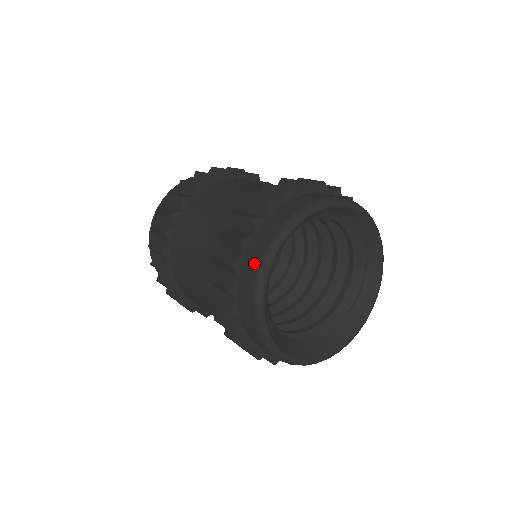
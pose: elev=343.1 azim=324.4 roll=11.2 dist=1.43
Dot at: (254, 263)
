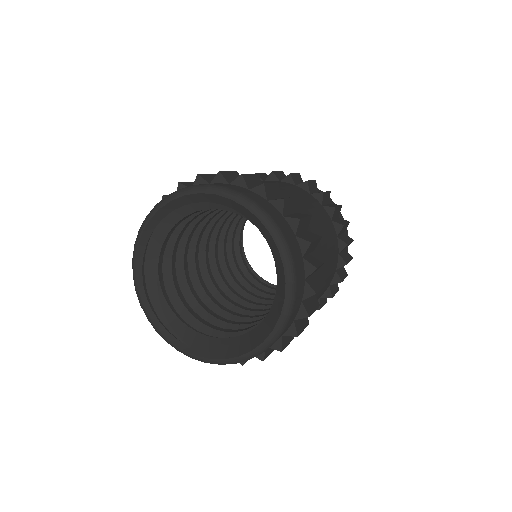
Dot at: occluded
